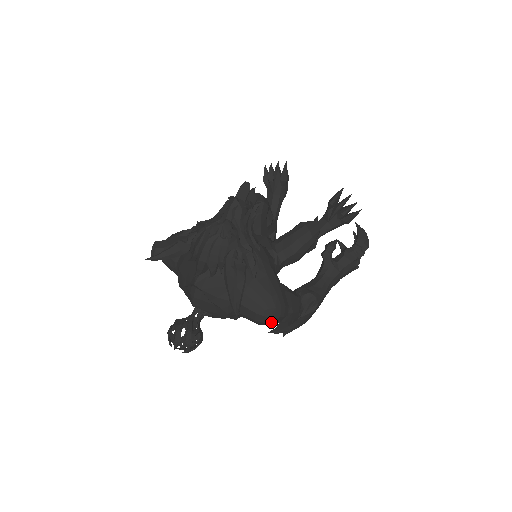
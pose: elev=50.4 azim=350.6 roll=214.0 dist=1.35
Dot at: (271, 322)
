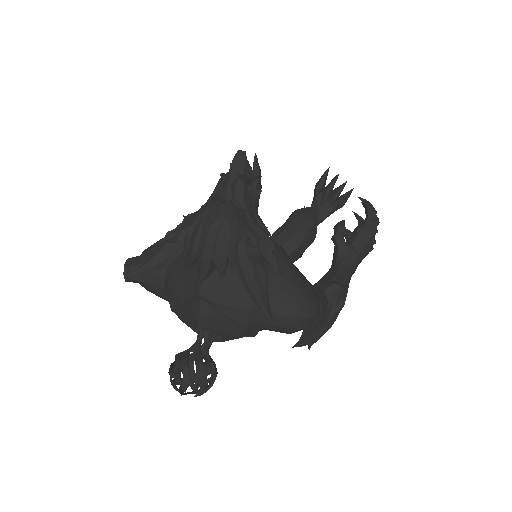
Dot at: (304, 325)
